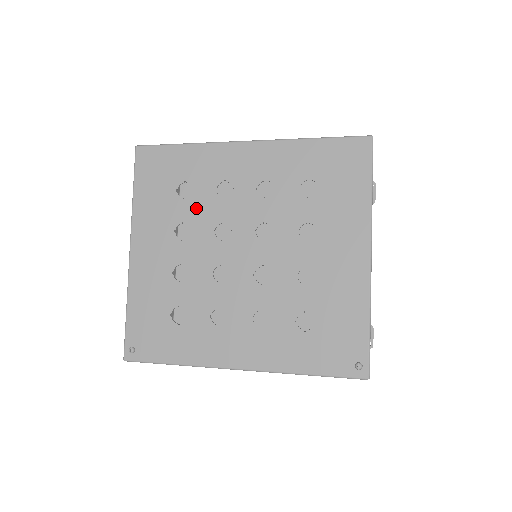
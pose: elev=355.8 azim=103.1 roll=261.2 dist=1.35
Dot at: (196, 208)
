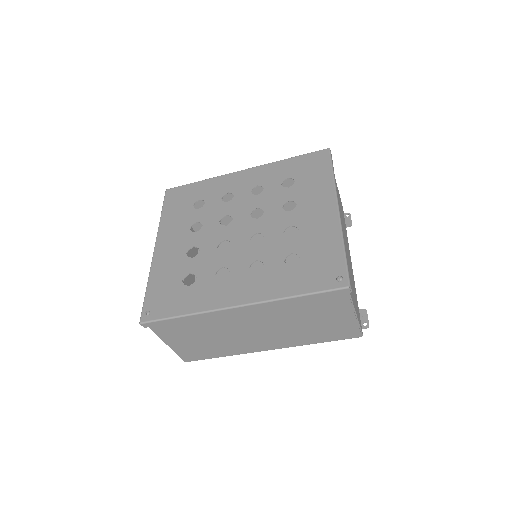
Dot at: (207, 212)
